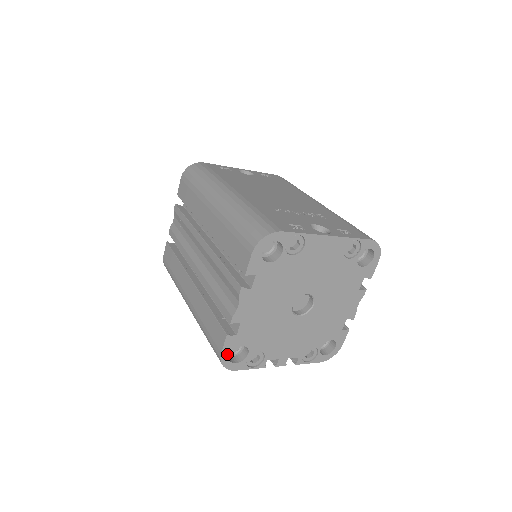
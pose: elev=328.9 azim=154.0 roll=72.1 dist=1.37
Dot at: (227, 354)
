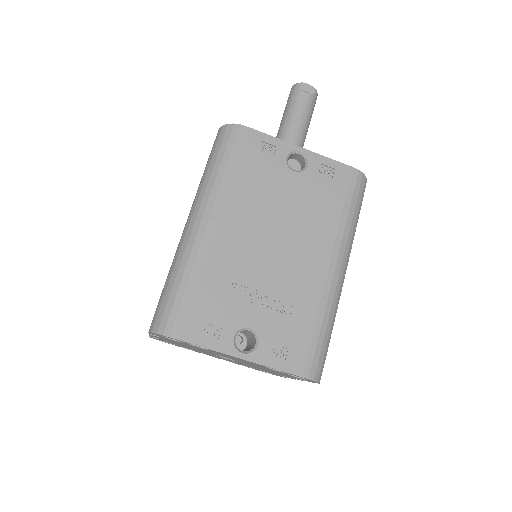
Dot at: (156, 339)
